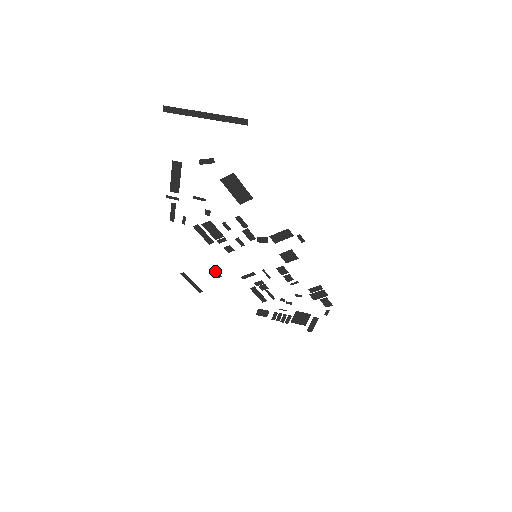
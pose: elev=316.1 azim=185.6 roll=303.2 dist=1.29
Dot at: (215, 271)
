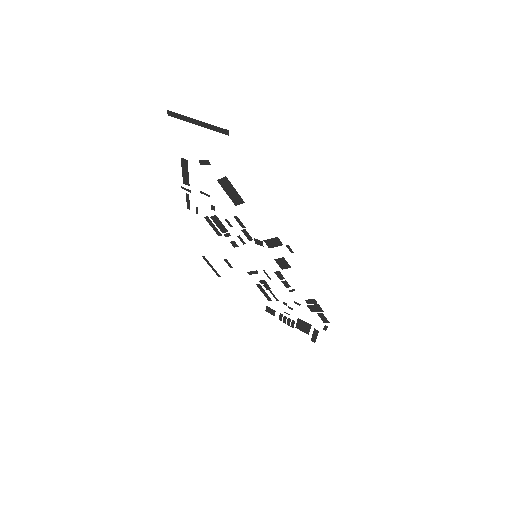
Dot at: (227, 261)
